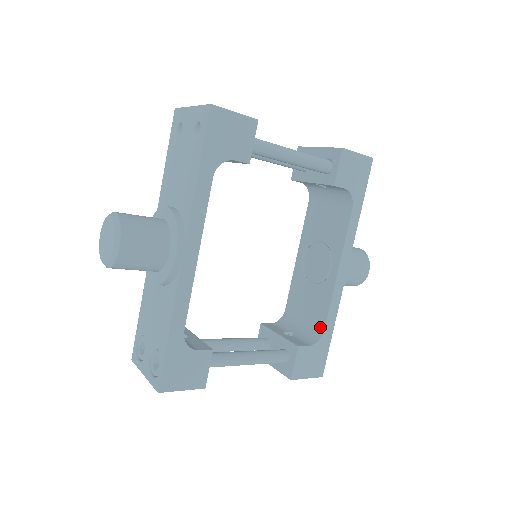
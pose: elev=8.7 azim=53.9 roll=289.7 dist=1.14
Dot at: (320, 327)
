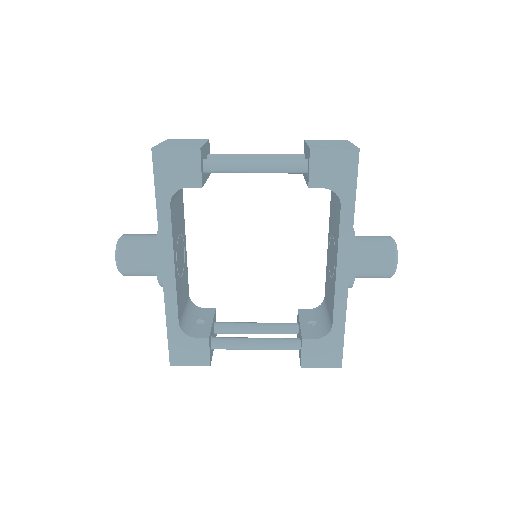
Dot at: (331, 321)
